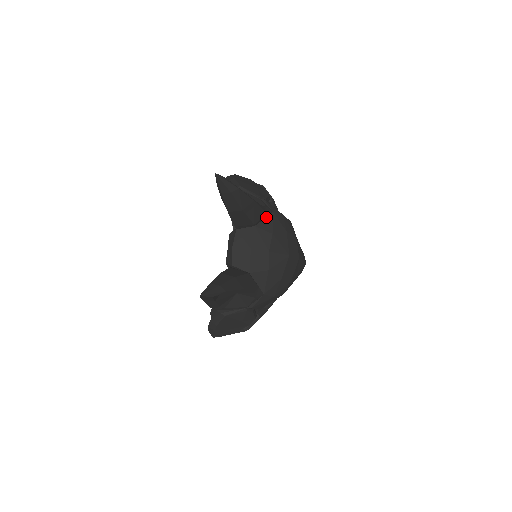
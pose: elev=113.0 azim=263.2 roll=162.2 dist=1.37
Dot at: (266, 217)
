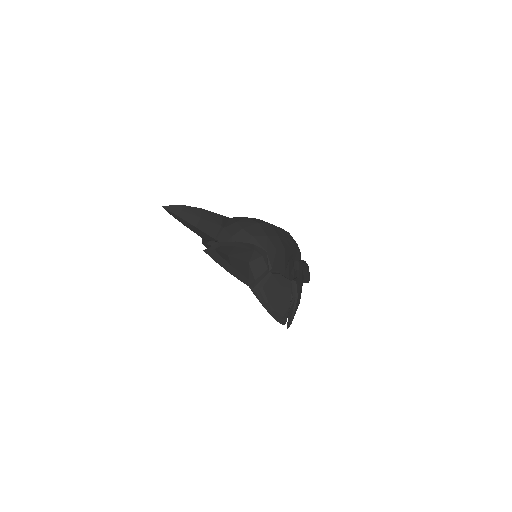
Dot at: (227, 222)
